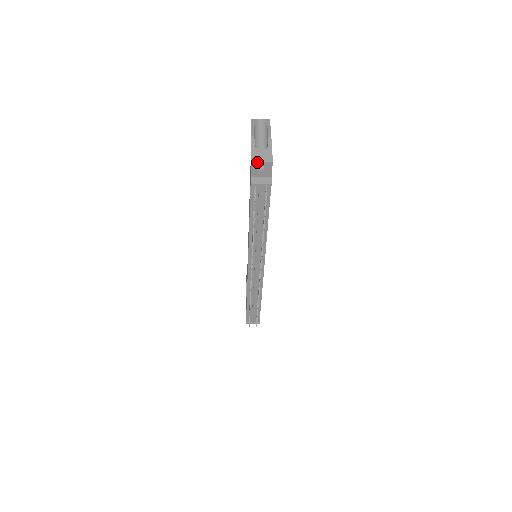
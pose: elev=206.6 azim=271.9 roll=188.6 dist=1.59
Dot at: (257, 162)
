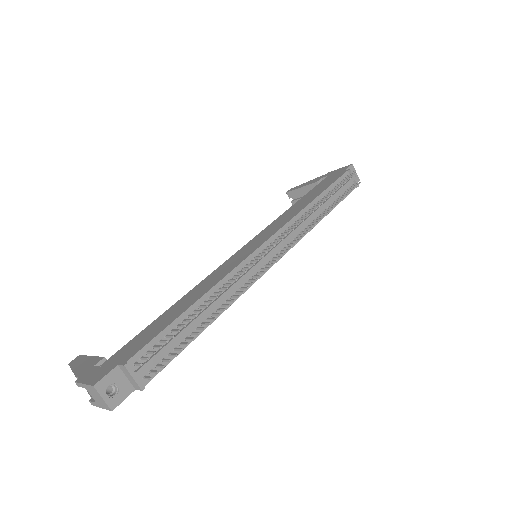
Dot at: (354, 169)
